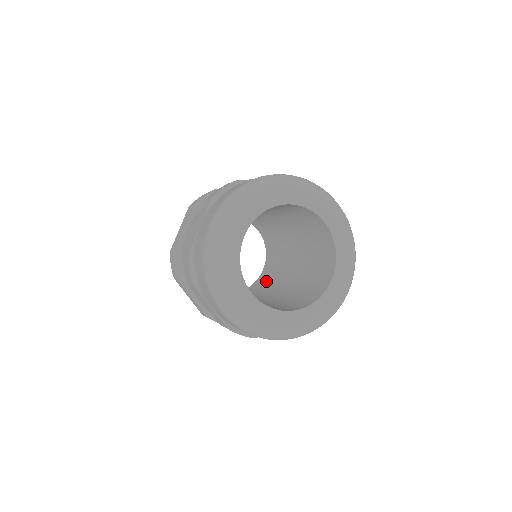
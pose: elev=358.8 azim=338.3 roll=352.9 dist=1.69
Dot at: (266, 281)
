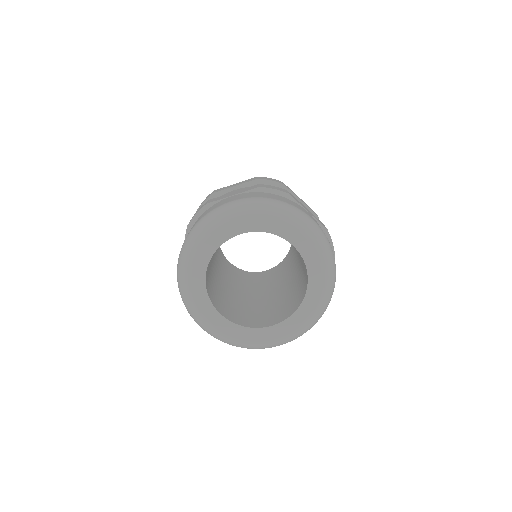
Dot at: (287, 263)
